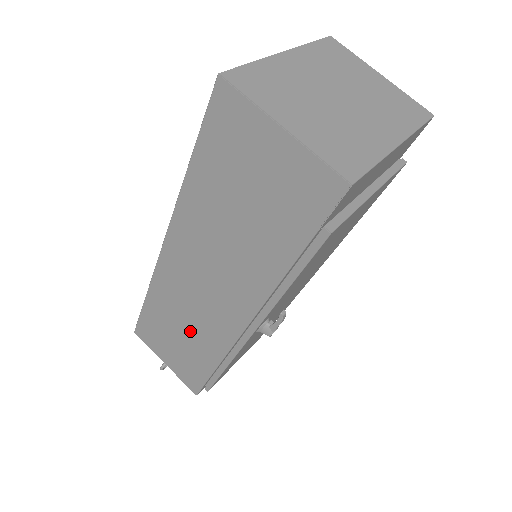
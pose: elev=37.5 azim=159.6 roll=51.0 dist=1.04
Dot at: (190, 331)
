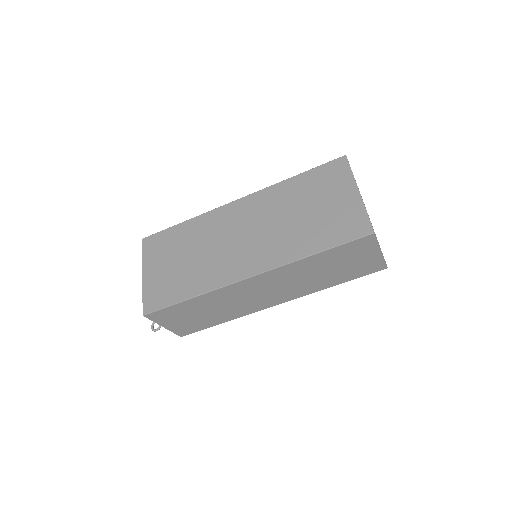
Dot at: (221, 310)
